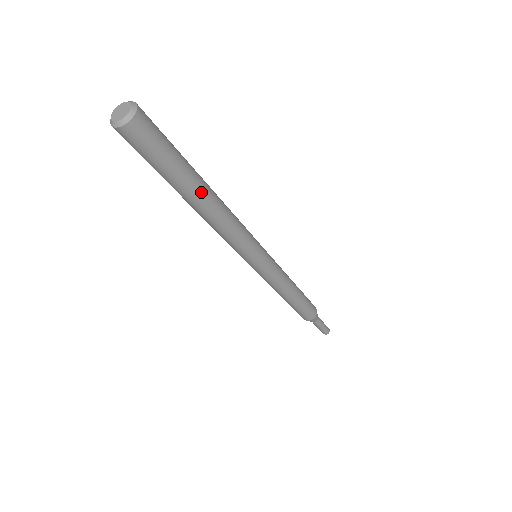
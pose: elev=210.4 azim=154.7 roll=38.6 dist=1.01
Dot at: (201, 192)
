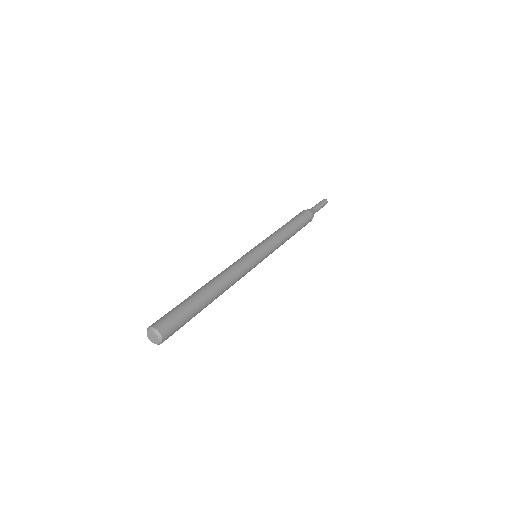
Dot at: (210, 303)
